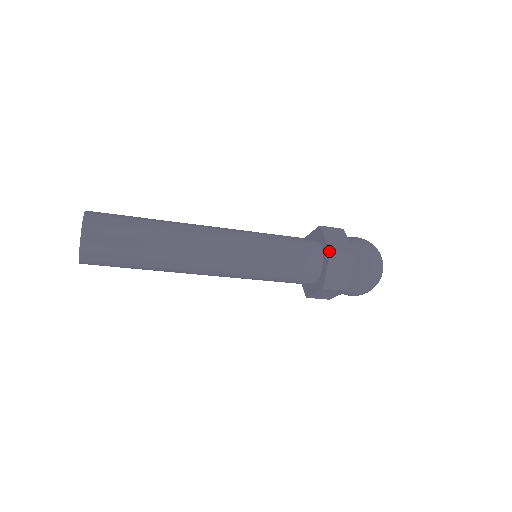
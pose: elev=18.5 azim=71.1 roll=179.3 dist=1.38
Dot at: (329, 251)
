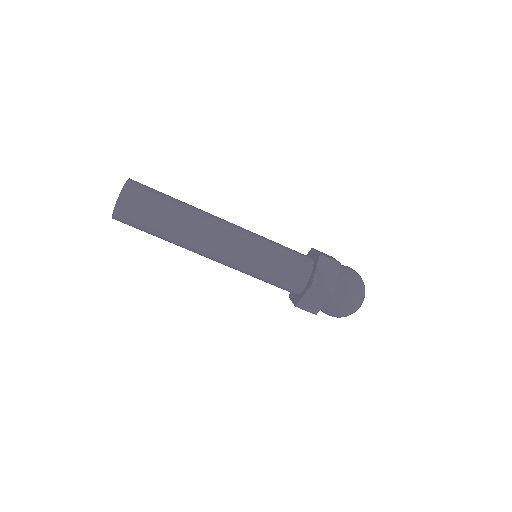
Dot at: (311, 249)
